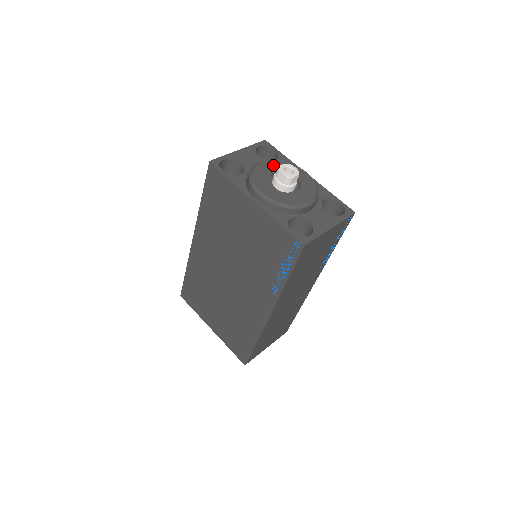
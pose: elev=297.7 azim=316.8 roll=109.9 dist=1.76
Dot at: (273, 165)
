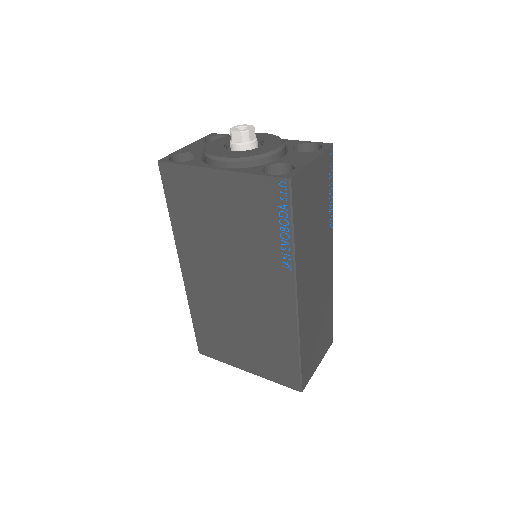
Dot at: (226, 139)
